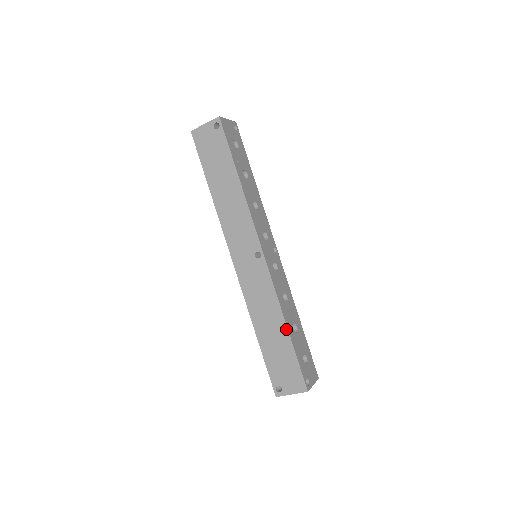
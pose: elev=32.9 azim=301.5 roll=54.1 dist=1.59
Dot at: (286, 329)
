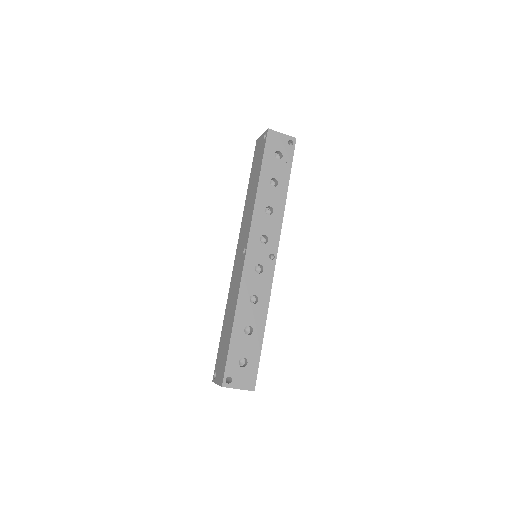
Dot at: (233, 323)
